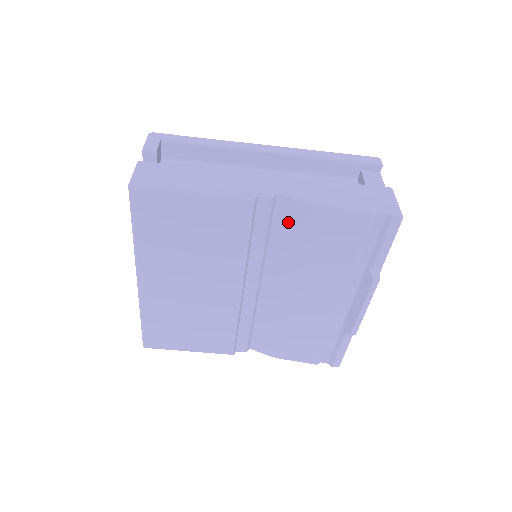
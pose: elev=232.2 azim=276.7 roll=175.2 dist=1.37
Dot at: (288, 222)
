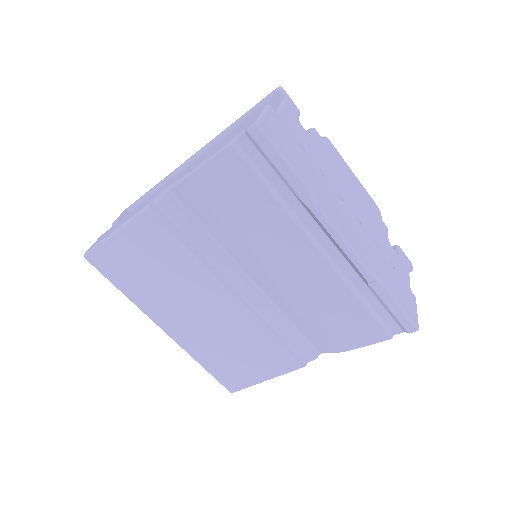
Dot at: (196, 207)
